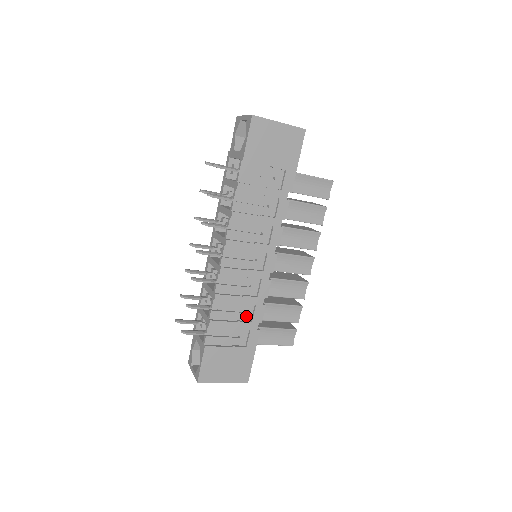
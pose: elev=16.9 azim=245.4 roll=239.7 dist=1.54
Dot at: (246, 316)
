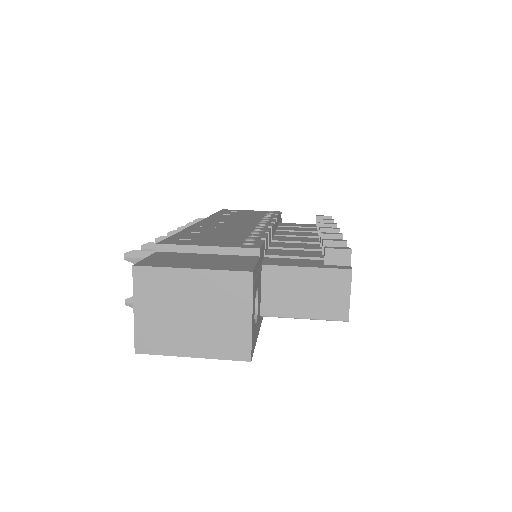
Dot at: occluded
